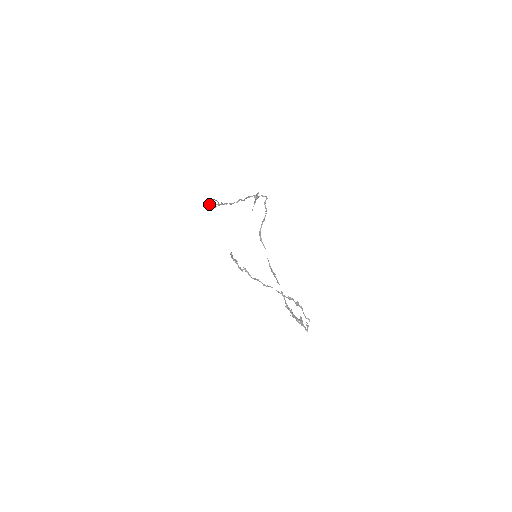
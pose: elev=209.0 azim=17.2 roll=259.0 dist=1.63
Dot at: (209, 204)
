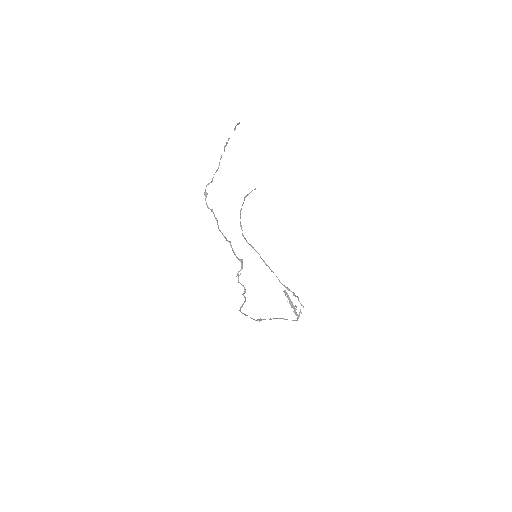
Dot at: (206, 196)
